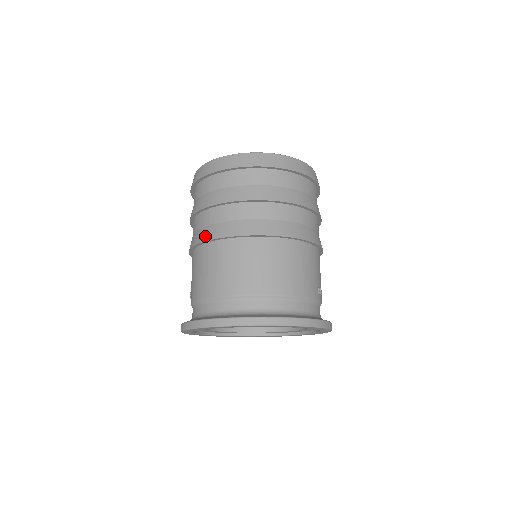
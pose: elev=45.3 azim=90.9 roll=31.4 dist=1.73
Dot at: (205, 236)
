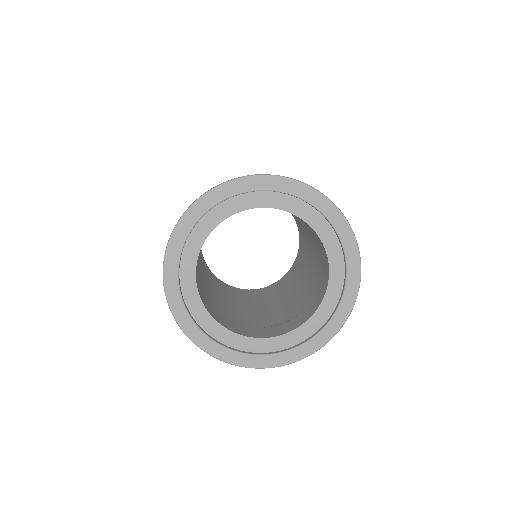
Dot at: occluded
